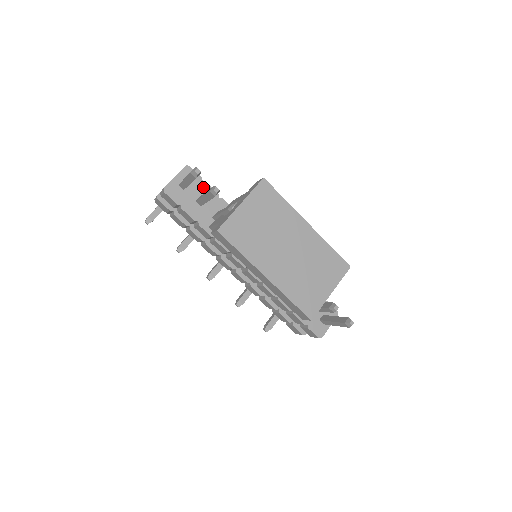
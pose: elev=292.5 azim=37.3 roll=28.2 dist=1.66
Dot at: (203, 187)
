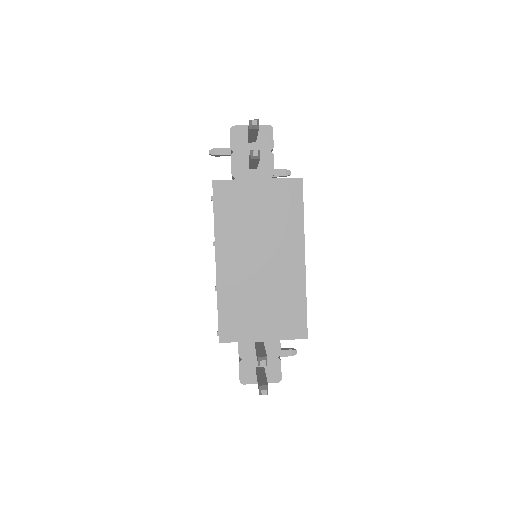
Dot at: (267, 155)
